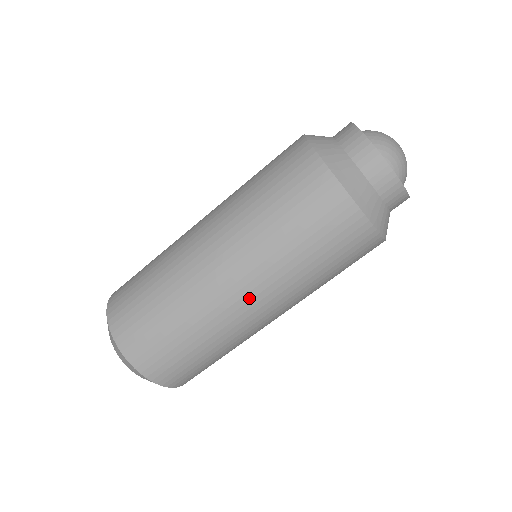
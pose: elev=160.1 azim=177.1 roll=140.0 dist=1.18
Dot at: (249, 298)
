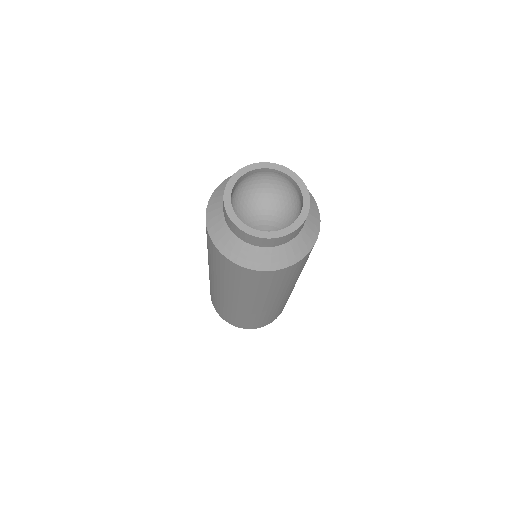
Dot at: (263, 304)
